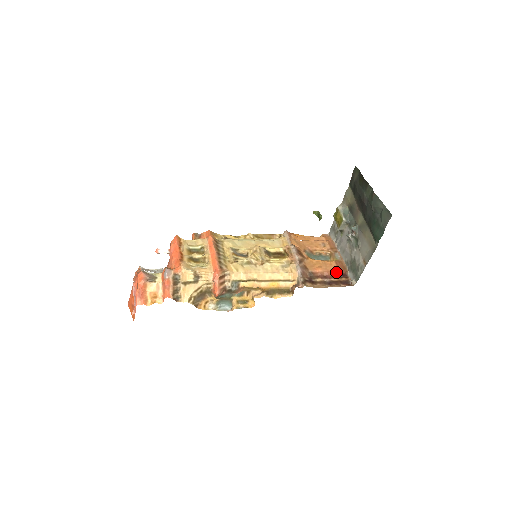
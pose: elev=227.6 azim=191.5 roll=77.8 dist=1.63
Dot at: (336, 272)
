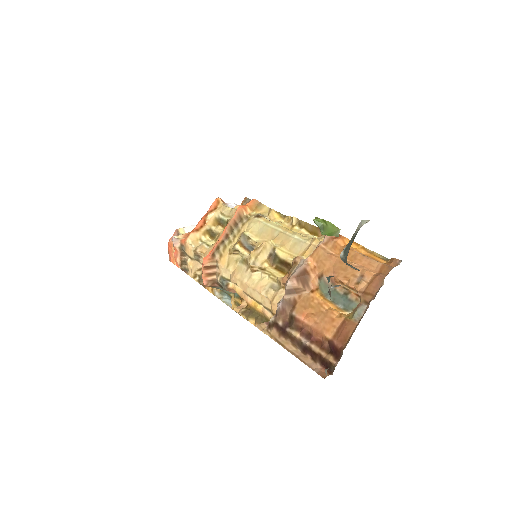
Dot at: (325, 338)
